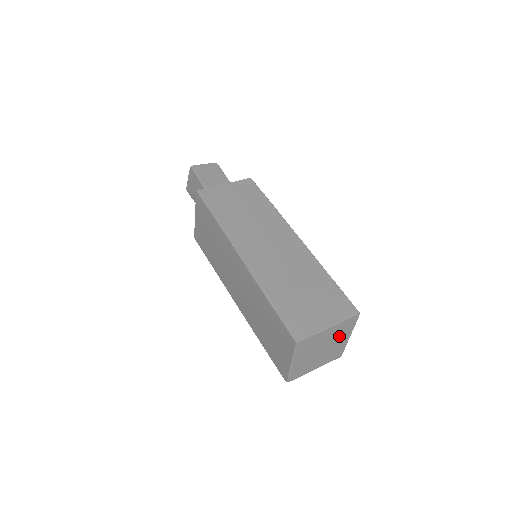
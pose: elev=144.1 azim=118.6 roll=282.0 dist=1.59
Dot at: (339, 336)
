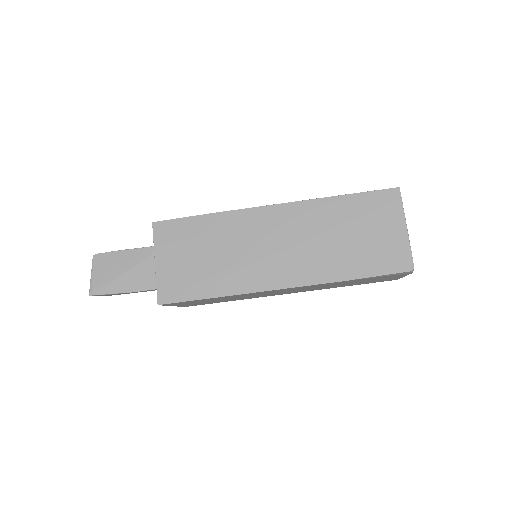
Dot at: occluded
